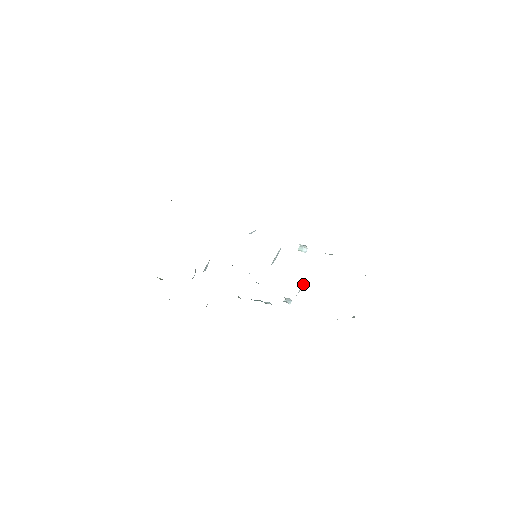
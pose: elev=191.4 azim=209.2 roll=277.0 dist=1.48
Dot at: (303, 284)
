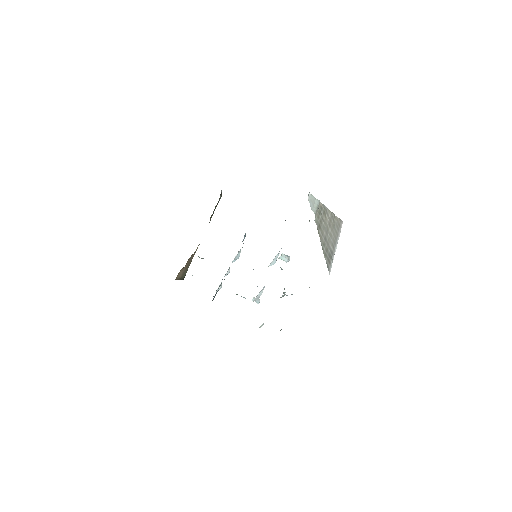
Dot at: occluded
